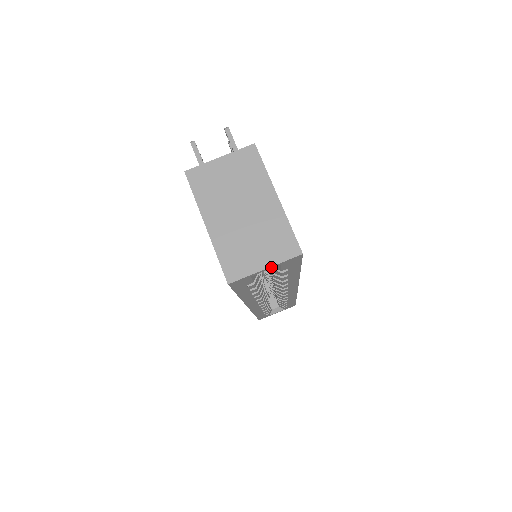
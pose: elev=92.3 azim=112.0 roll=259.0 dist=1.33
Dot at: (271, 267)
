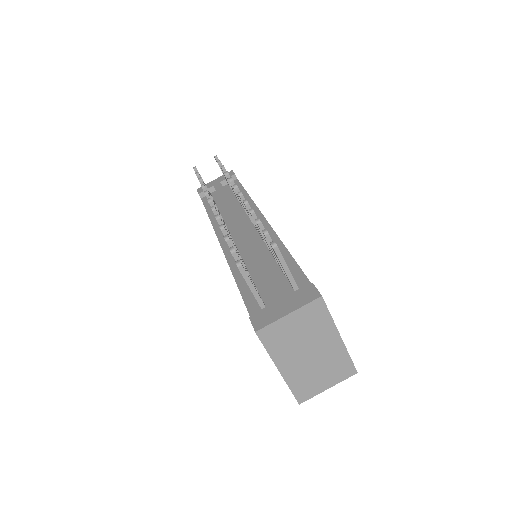
Dot at: (332, 384)
